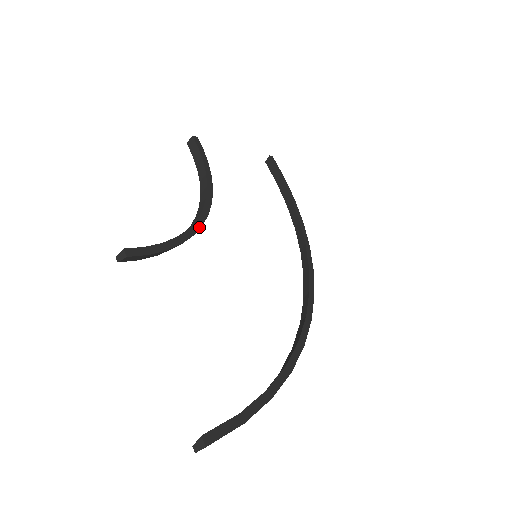
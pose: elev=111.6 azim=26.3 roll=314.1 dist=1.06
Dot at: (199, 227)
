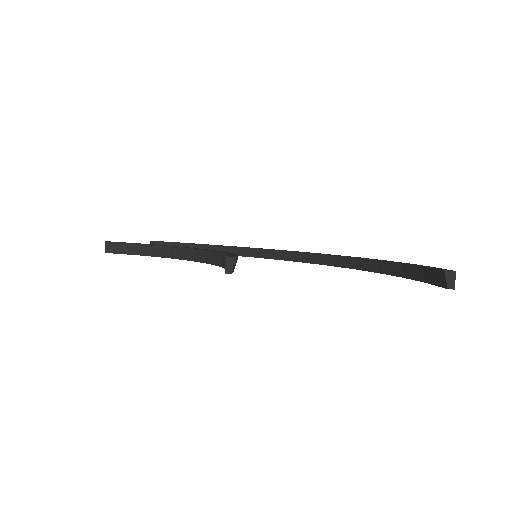
Dot at: occluded
